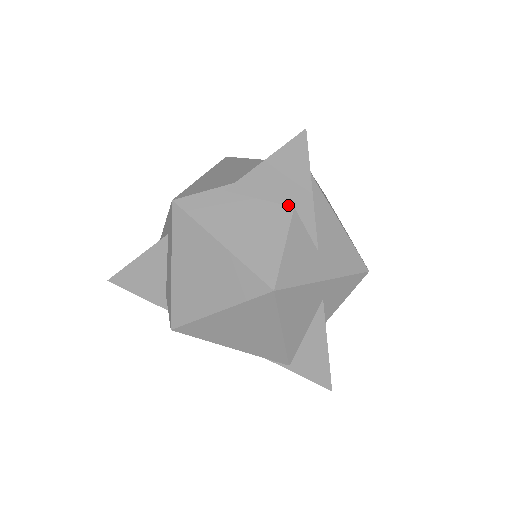
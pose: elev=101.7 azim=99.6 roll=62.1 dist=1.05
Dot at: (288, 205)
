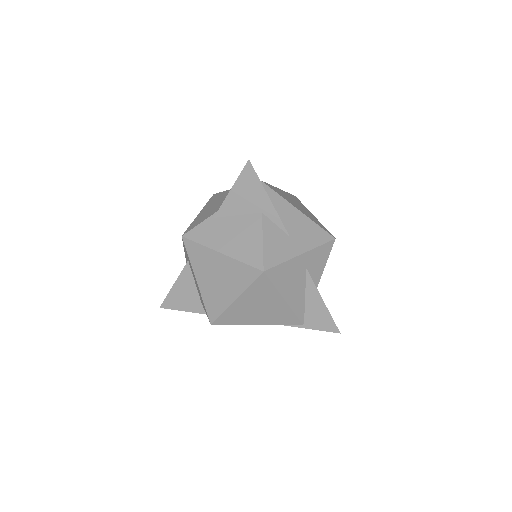
Dot at: (257, 212)
